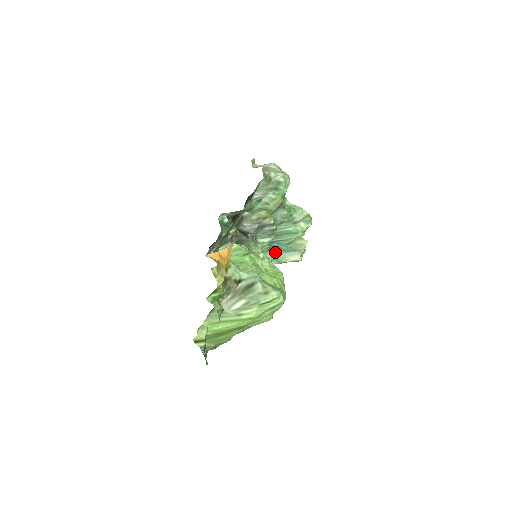
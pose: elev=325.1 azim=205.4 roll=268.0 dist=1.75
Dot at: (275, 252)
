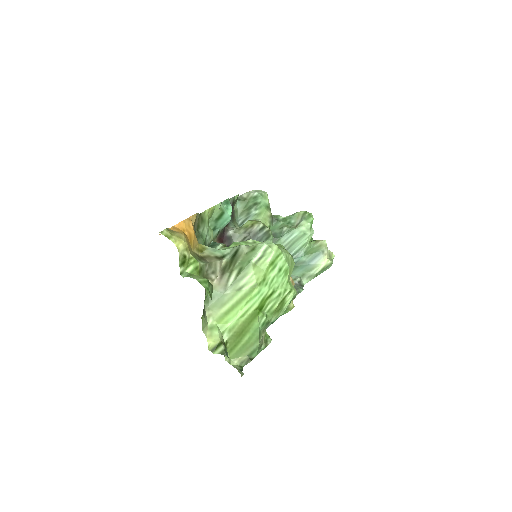
Dot at: (299, 269)
